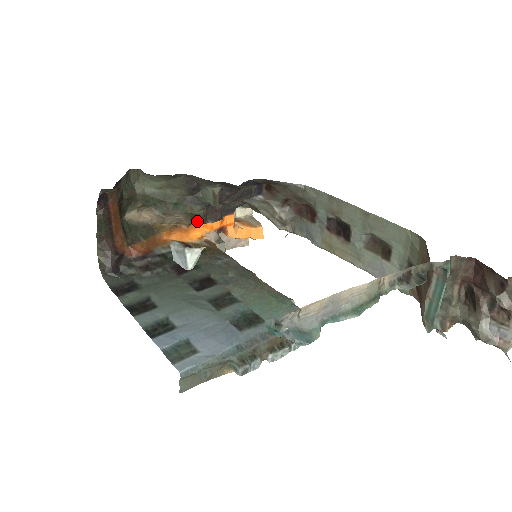
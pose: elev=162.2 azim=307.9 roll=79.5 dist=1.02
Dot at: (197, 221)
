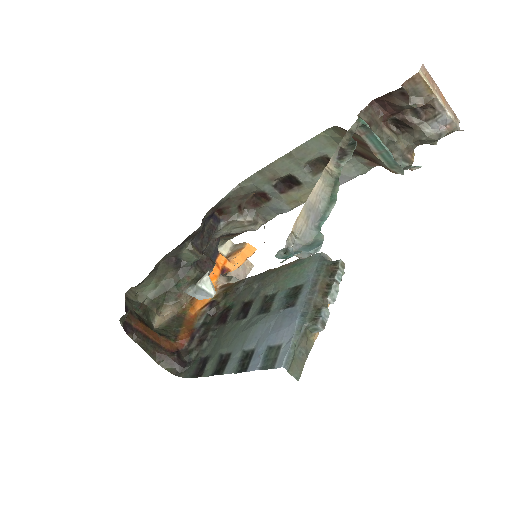
Dot at: occluded
